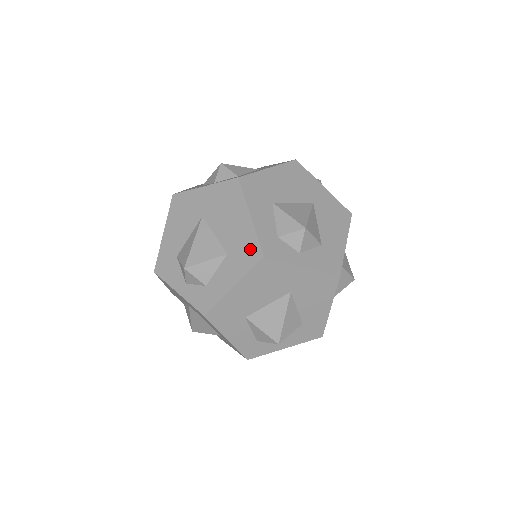
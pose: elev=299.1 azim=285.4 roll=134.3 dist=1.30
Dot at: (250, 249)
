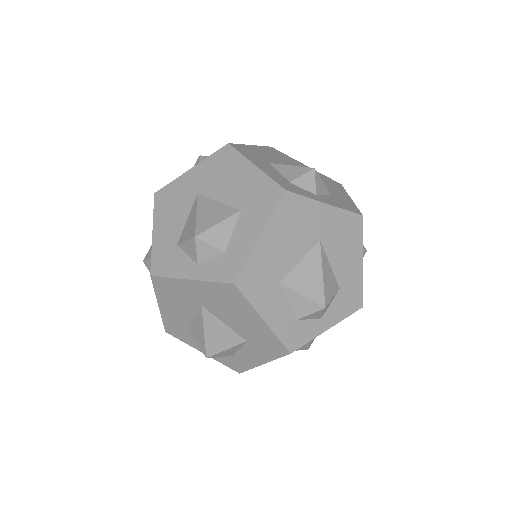
Dot at: (267, 192)
